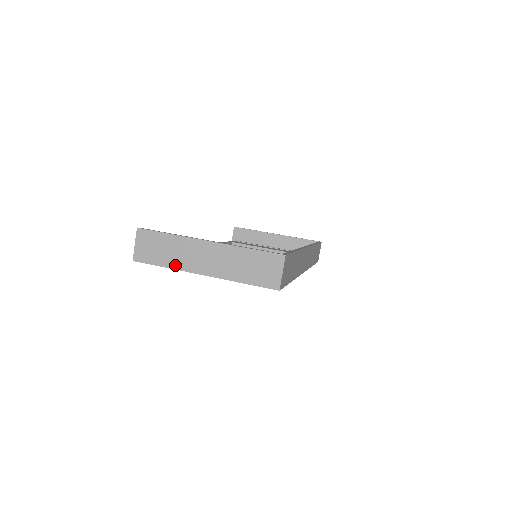
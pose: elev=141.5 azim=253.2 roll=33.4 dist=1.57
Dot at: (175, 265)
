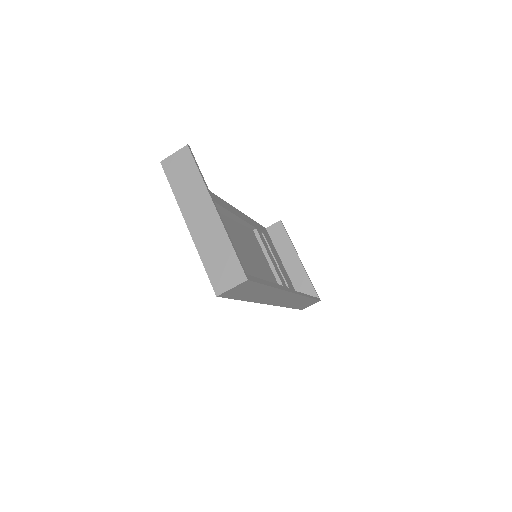
Dot at: (180, 197)
